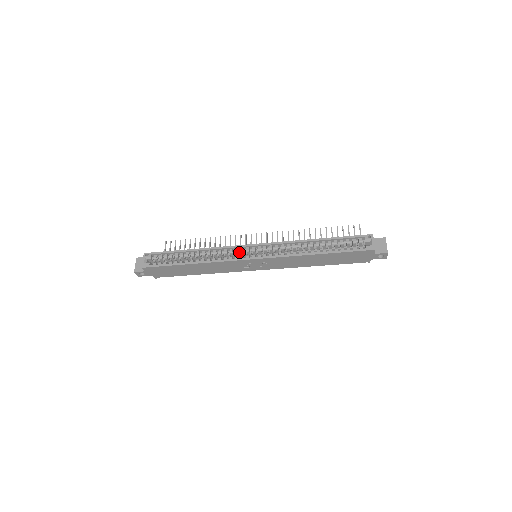
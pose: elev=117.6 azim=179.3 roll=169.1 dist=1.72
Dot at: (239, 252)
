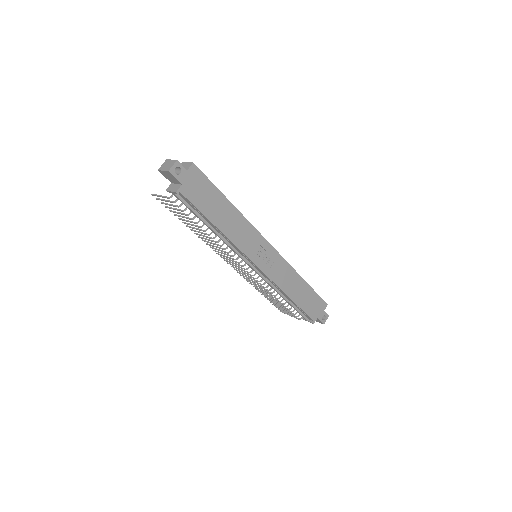
Dot at: occluded
